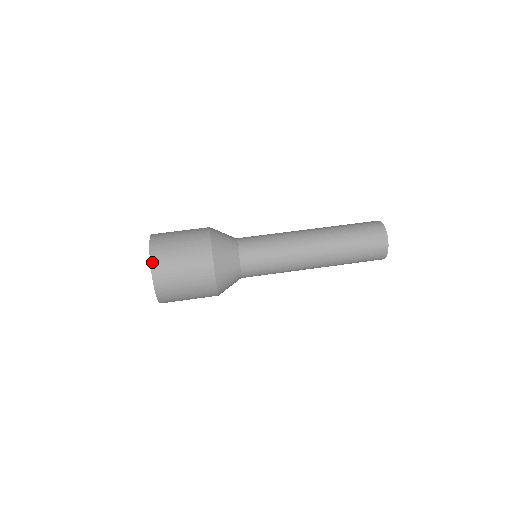
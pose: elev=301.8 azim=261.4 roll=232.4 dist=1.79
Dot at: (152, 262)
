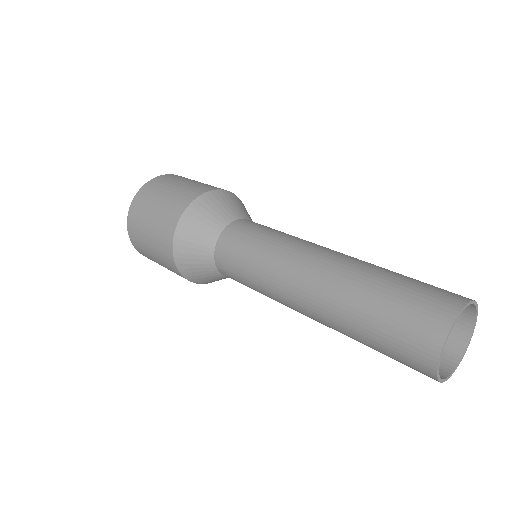
Dot at: (169, 175)
